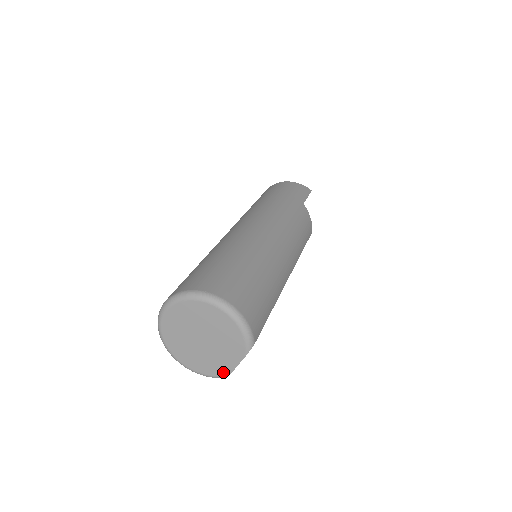
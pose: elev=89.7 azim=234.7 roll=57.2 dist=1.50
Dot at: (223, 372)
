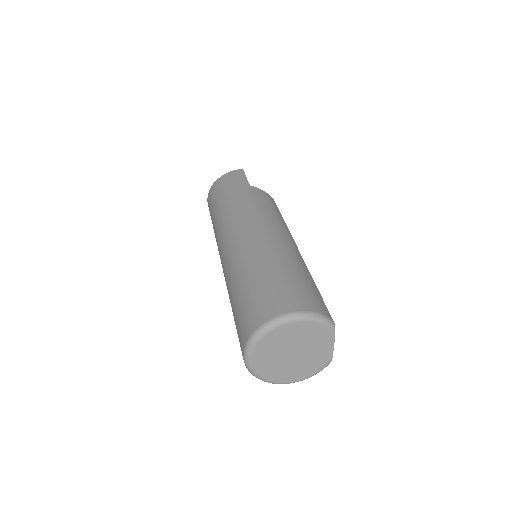
Dot at: (326, 361)
